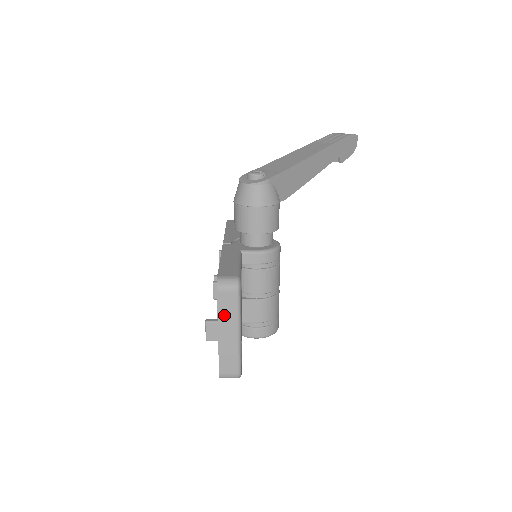
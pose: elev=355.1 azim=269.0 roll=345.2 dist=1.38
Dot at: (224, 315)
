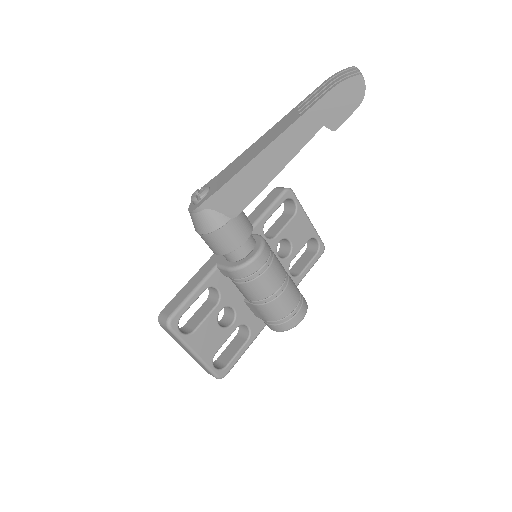
Dot at: (177, 340)
